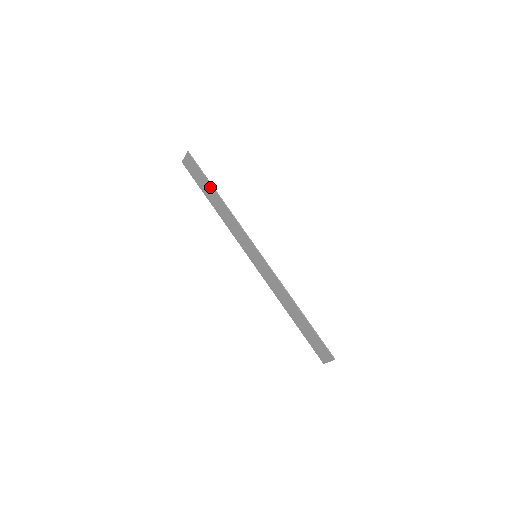
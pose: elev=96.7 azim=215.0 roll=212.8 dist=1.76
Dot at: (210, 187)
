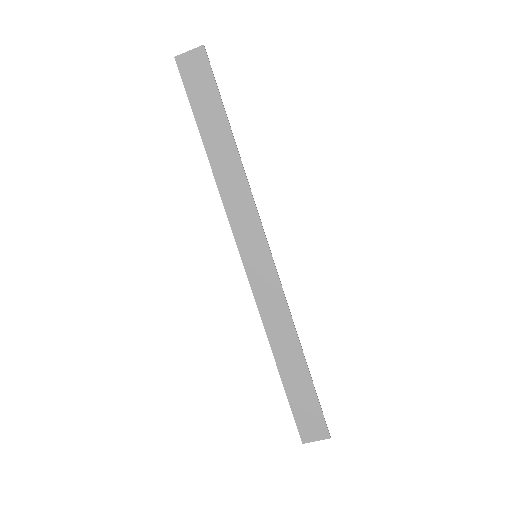
Dot at: (222, 120)
